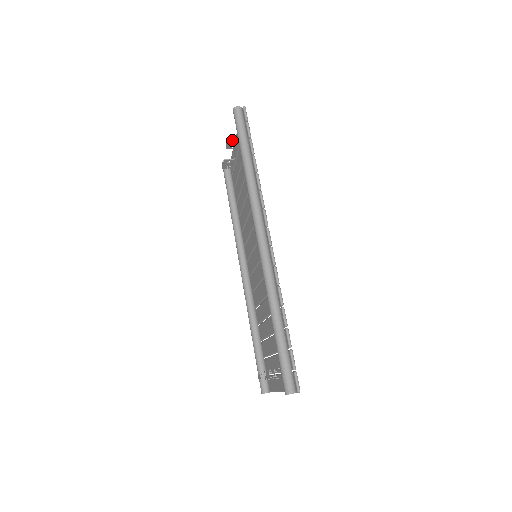
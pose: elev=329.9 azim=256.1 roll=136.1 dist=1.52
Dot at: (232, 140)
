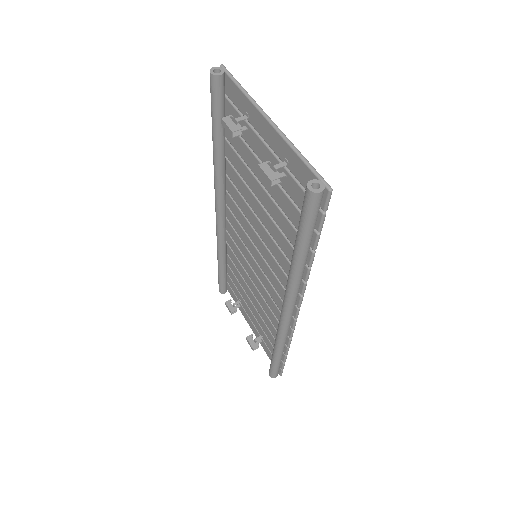
Dot at: (274, 170)
